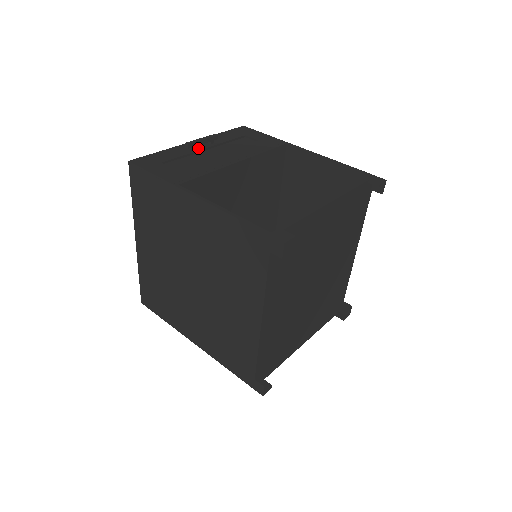
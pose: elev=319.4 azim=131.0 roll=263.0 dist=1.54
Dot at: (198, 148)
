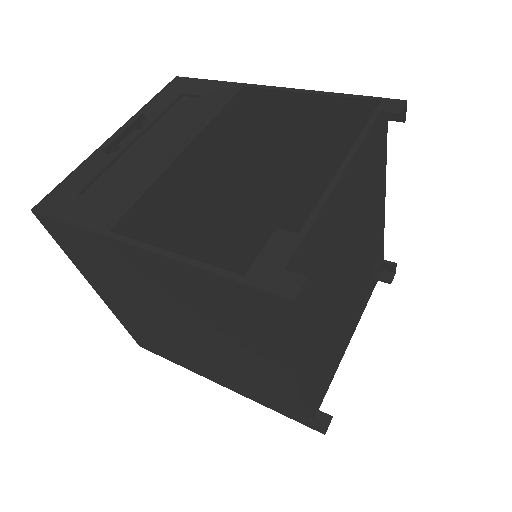
Dot at: (123, 145)
